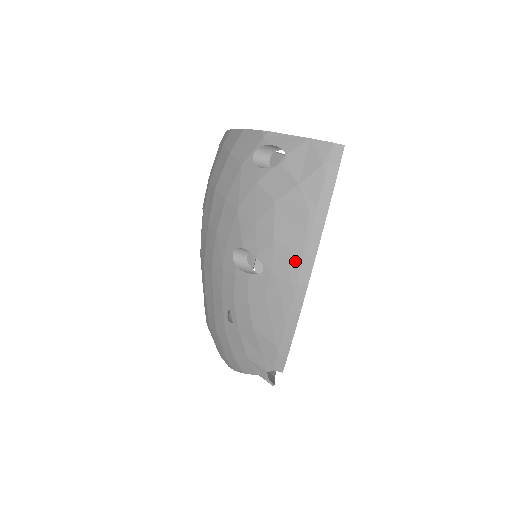
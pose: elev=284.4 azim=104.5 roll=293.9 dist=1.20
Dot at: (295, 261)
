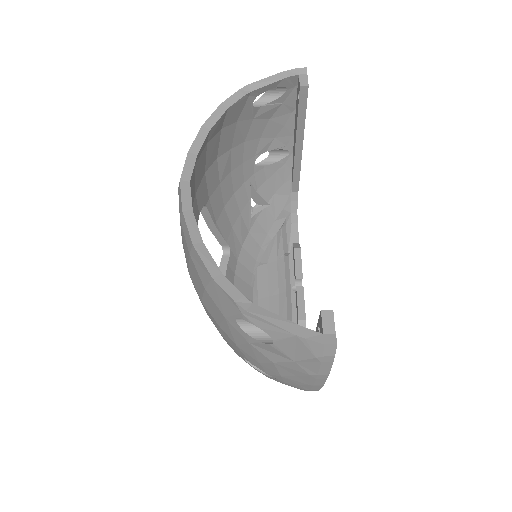
Dot at: (305, 386)
